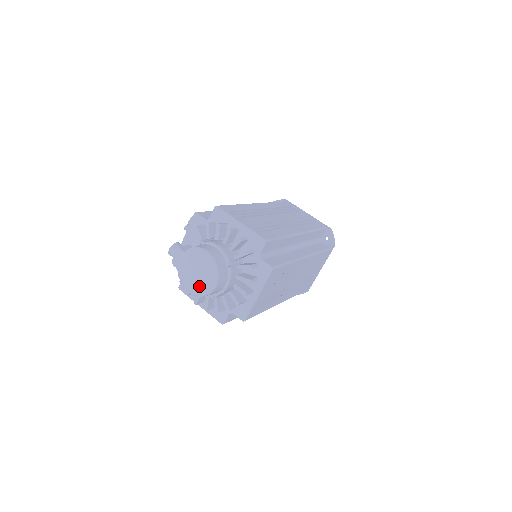
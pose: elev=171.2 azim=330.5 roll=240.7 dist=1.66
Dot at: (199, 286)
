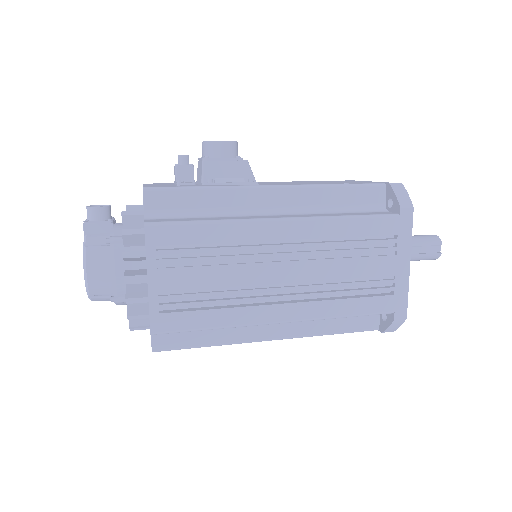
Dot at: occluded
